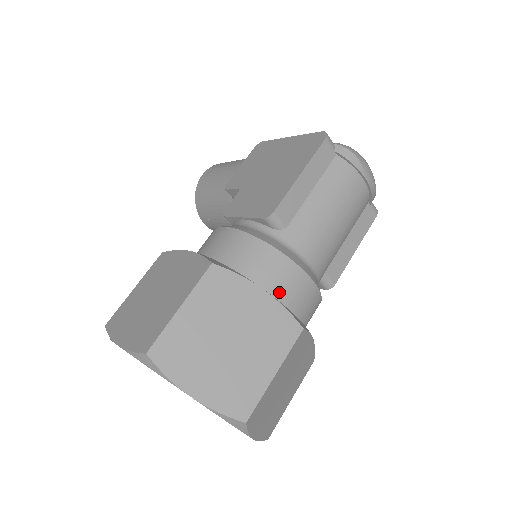
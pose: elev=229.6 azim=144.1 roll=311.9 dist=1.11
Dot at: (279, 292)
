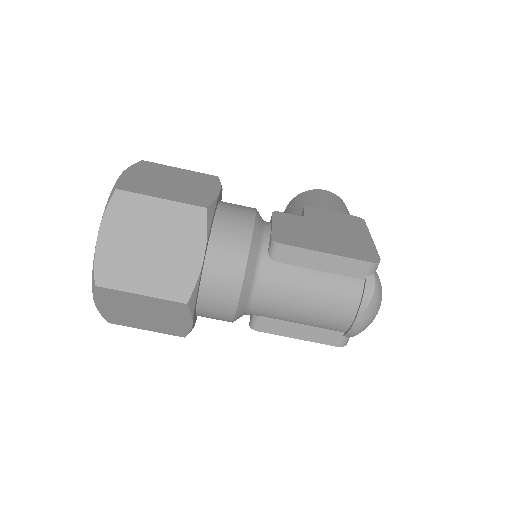
Dot at: (213, 275)
